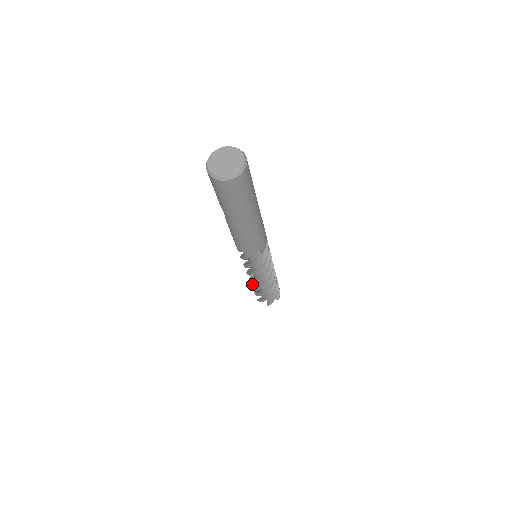
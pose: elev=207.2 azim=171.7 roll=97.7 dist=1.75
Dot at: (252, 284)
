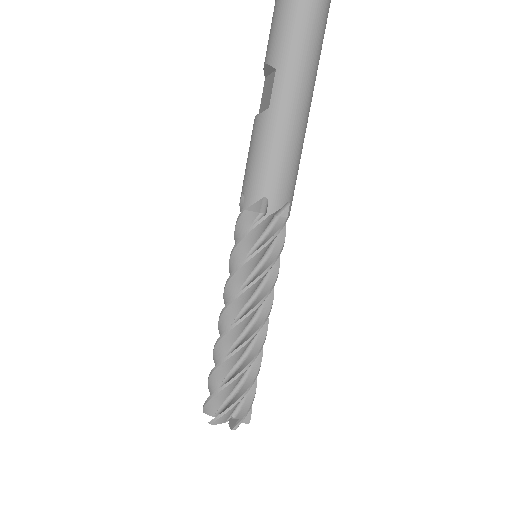
Dot at: occluded
